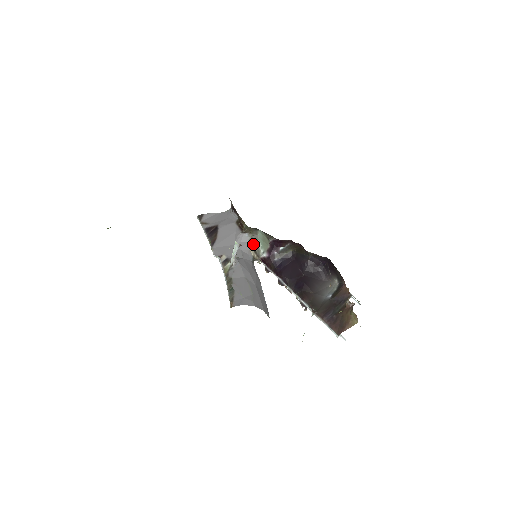
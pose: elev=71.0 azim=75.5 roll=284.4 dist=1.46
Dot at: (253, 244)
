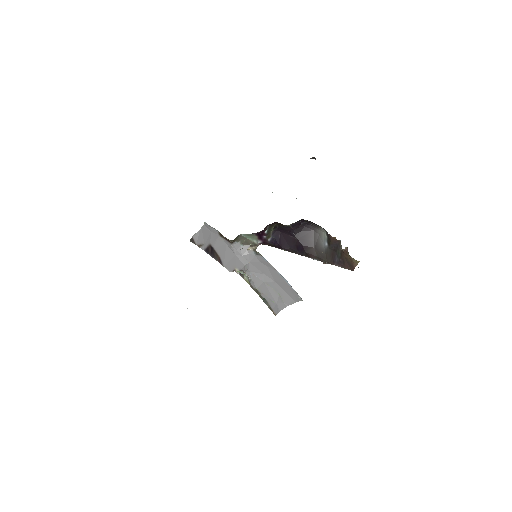
Dot at: (245, 243)
